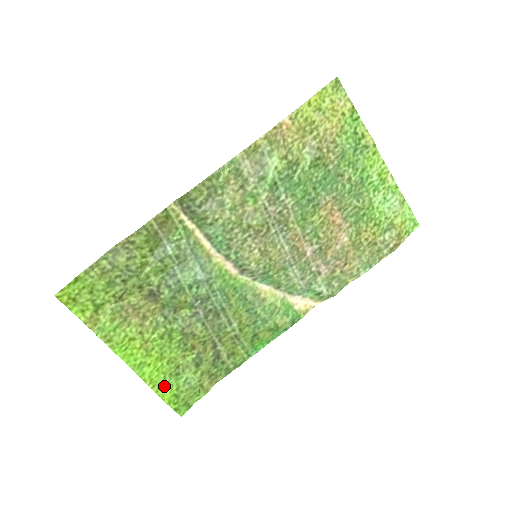
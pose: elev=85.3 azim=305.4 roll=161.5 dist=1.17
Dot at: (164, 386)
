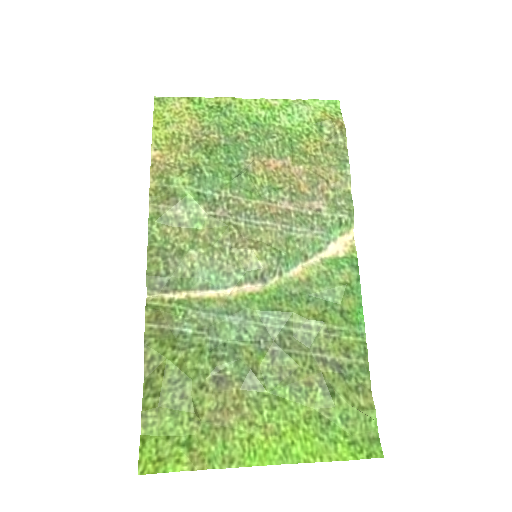
Dot at: (330, 447)
